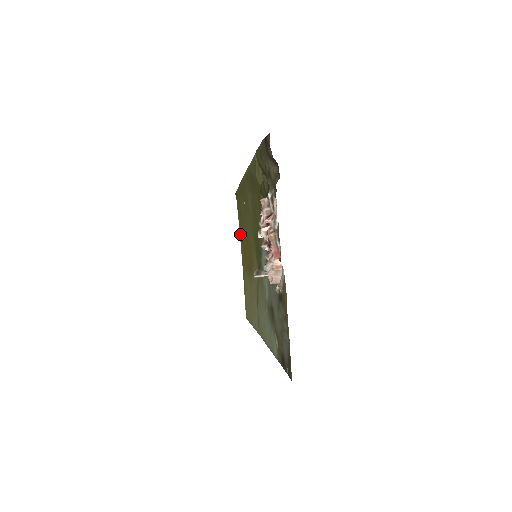
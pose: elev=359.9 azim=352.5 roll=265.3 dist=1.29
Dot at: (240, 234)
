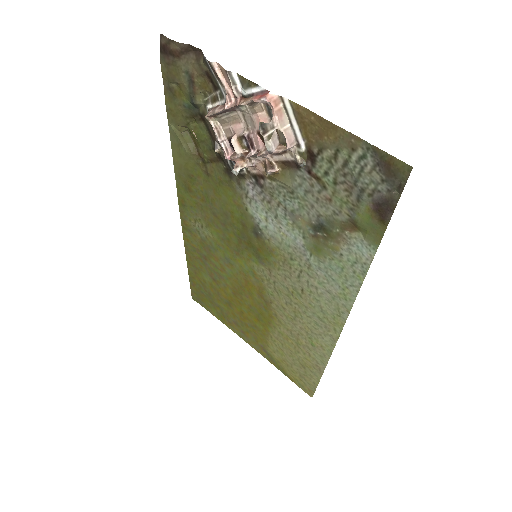
Dot at: (228, 324)
